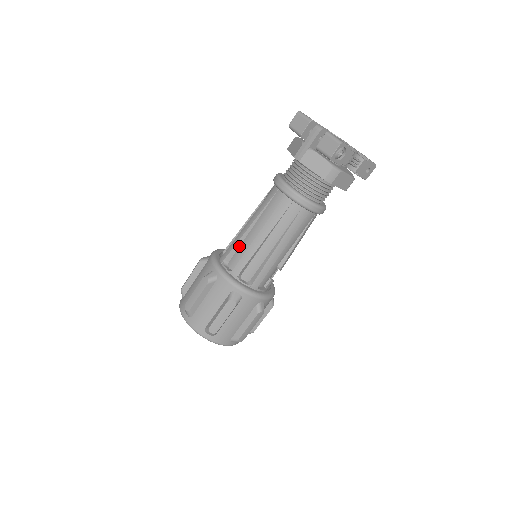
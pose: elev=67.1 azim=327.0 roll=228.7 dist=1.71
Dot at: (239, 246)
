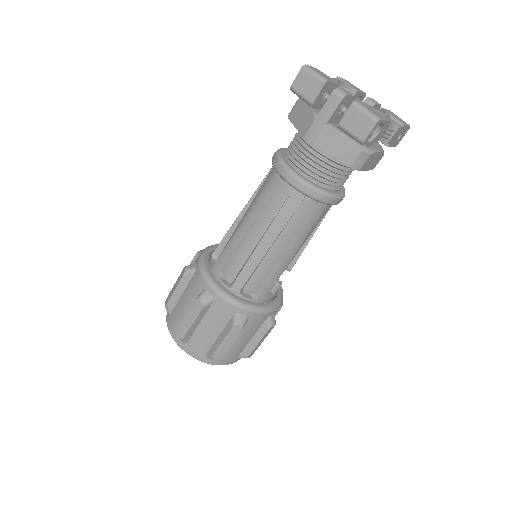
Dot at: (235, 253)
